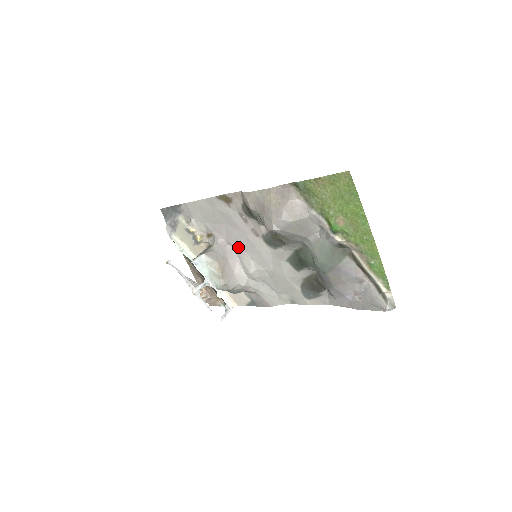
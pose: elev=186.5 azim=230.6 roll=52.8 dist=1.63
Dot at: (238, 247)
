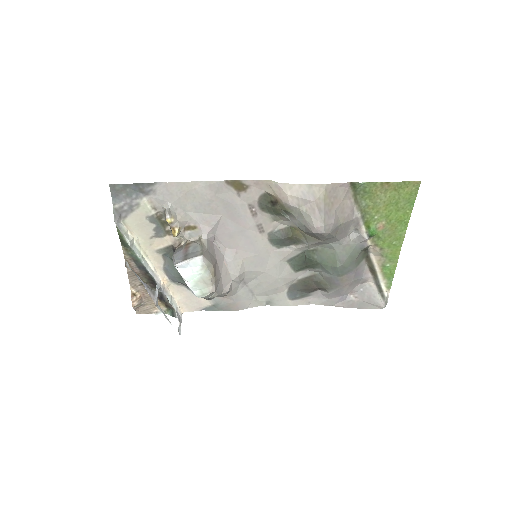
Dot at: (229, 244)
